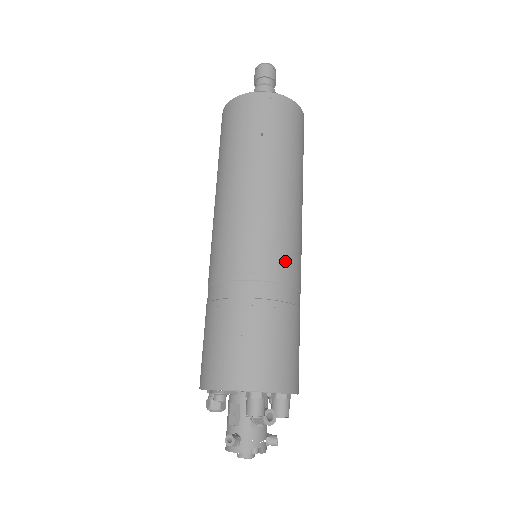
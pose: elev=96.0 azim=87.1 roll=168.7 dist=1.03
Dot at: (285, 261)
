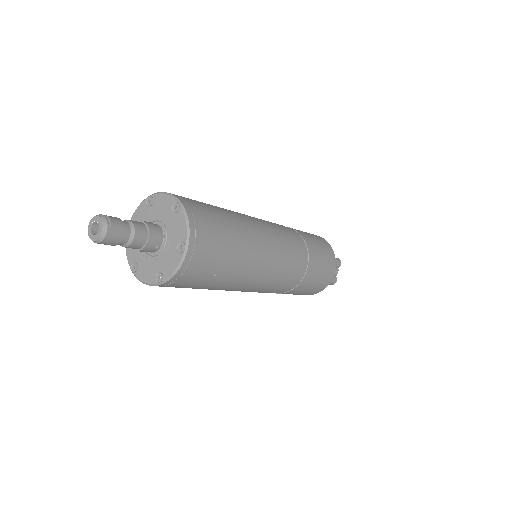
Dot at: (292, 261)
